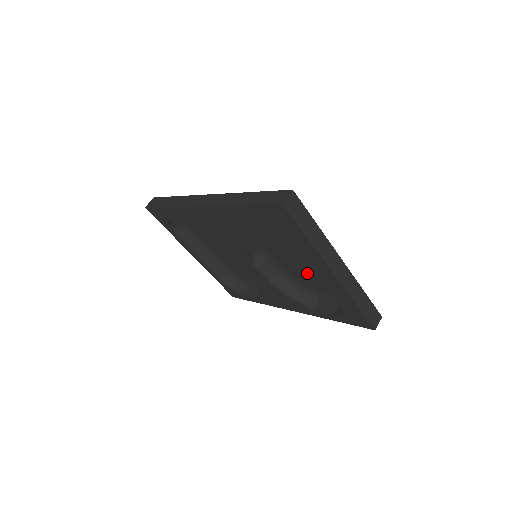
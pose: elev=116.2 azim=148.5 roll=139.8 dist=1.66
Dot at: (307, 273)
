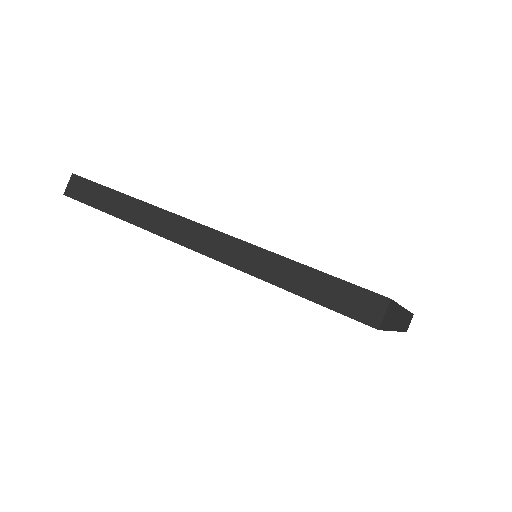
Dot at: occluded
